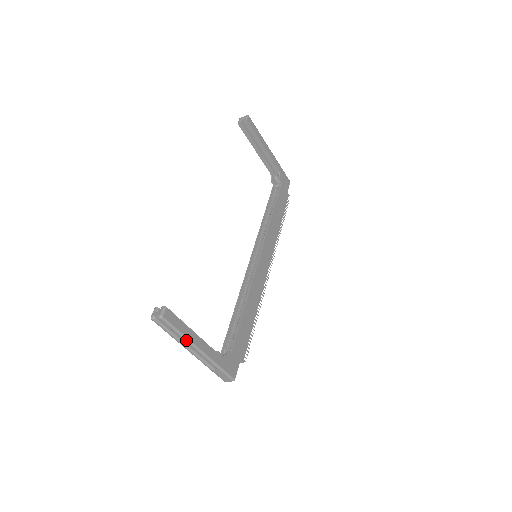
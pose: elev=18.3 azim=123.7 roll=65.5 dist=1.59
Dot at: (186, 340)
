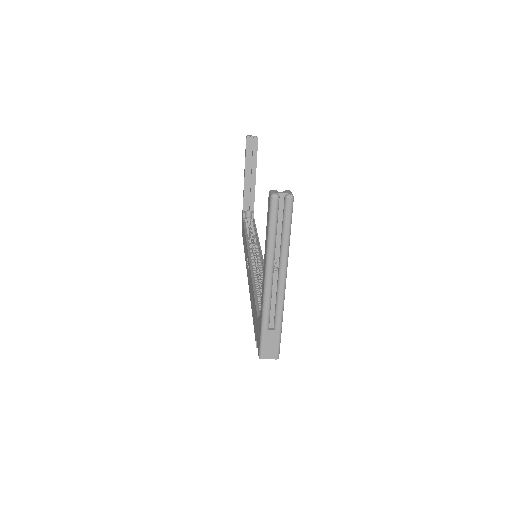
Dot at: (286, 253)
